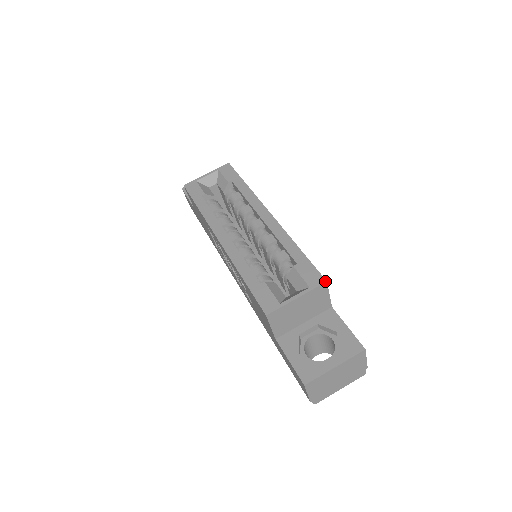
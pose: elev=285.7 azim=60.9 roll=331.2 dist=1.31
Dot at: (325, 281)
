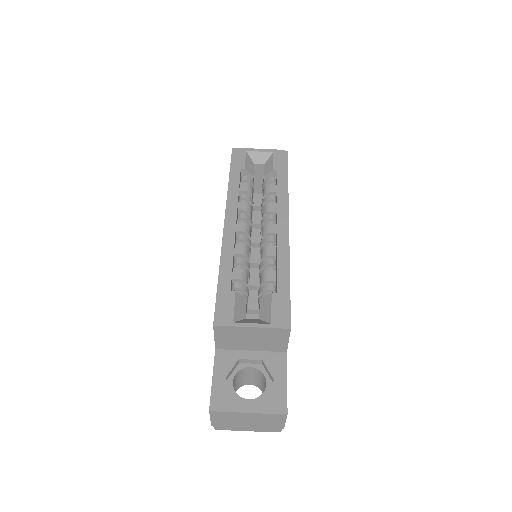
Dot at: (289, 327)
